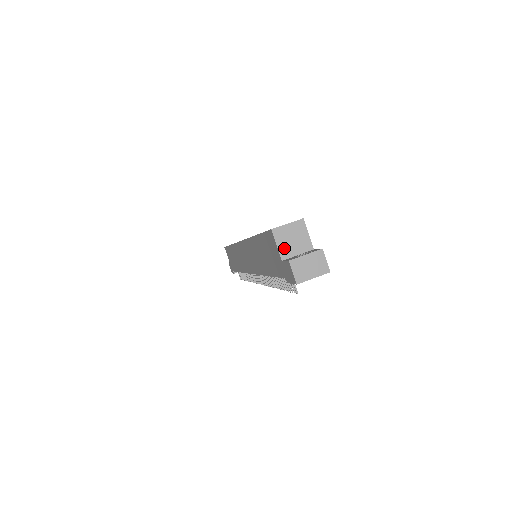
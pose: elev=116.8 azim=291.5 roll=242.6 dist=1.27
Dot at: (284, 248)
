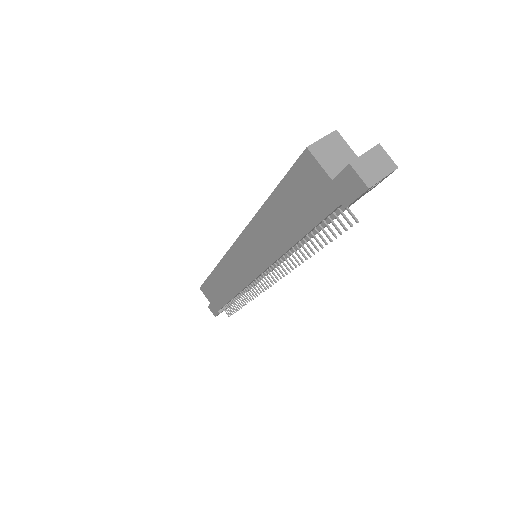
Dot at: (329, 165)
